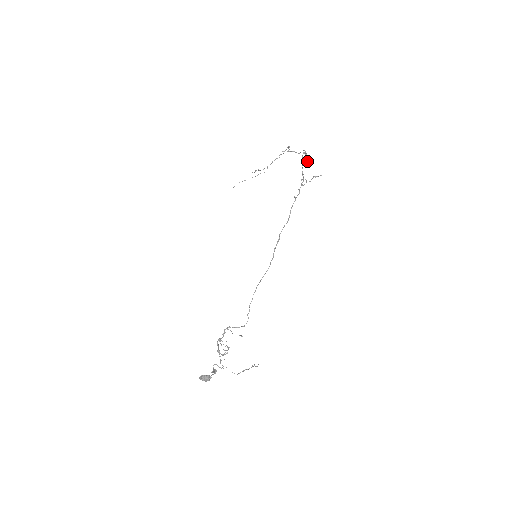
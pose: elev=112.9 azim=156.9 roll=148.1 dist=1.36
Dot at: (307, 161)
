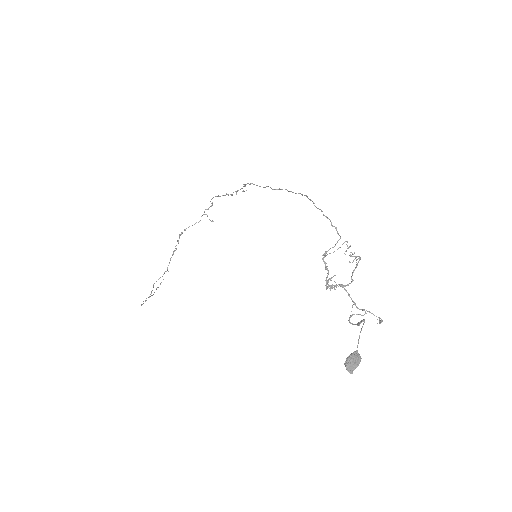
Dot at: (213, 221)
